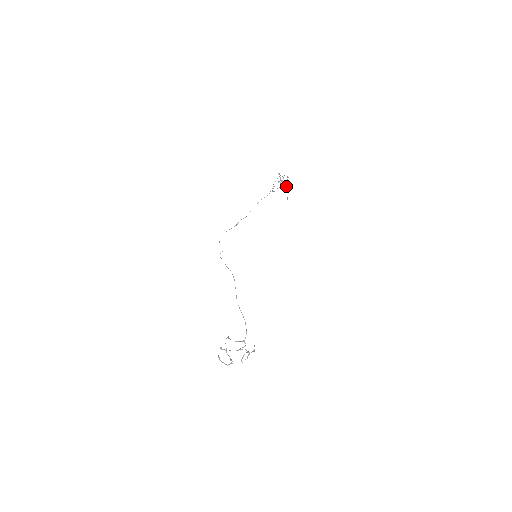
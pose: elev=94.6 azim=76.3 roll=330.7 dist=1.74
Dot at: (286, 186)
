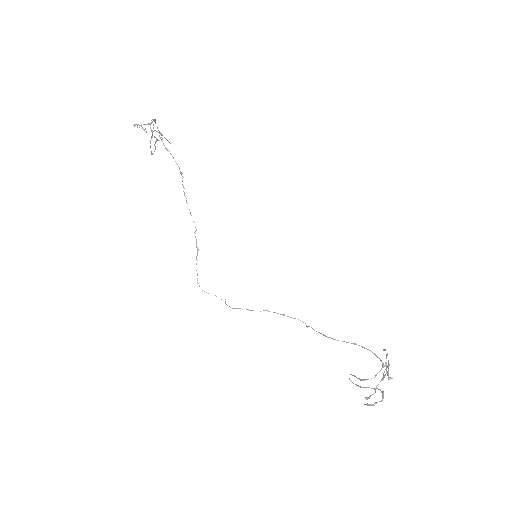
Dot at: occluded
